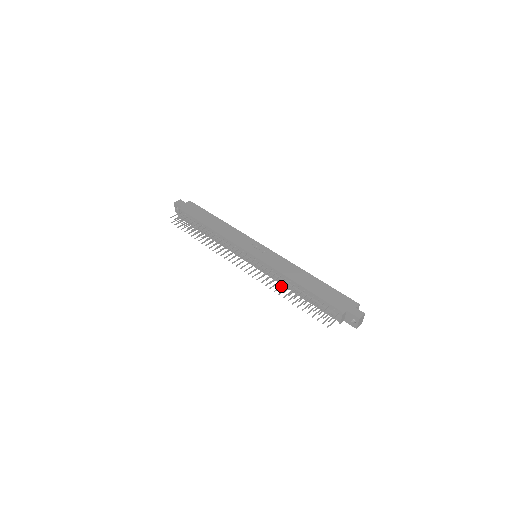
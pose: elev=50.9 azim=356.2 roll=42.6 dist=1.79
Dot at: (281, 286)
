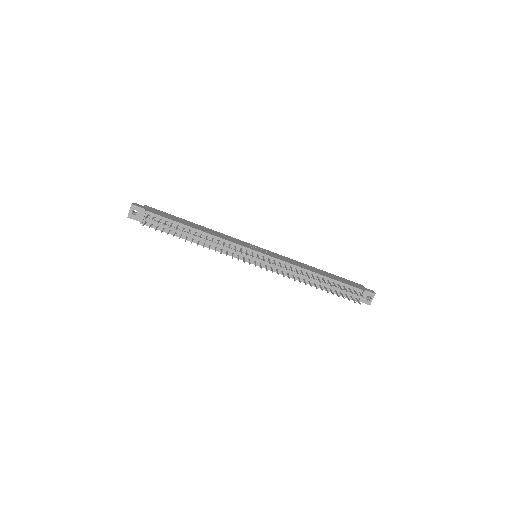
Dot at: (299, 279)
